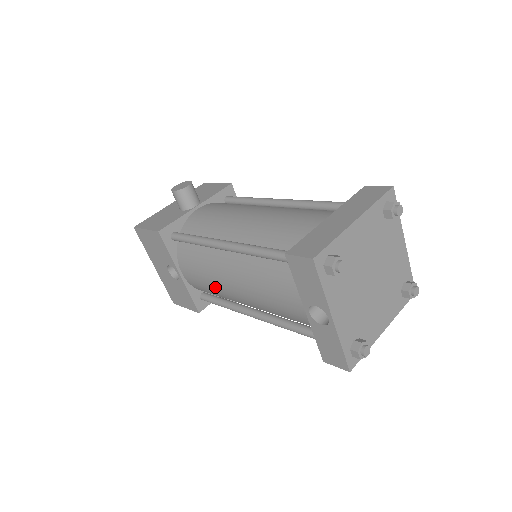
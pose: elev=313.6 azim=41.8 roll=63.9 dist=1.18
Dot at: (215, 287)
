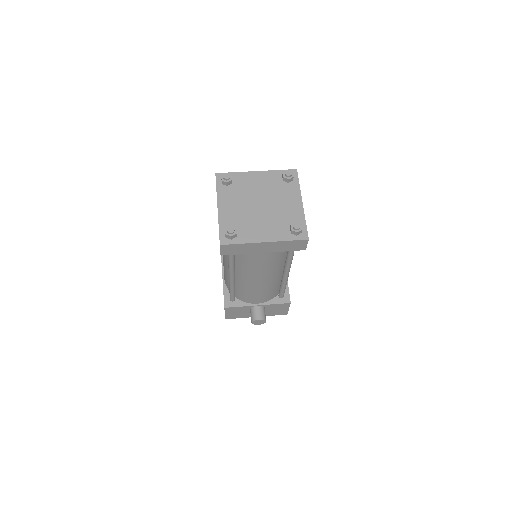
Dot at: occluded
